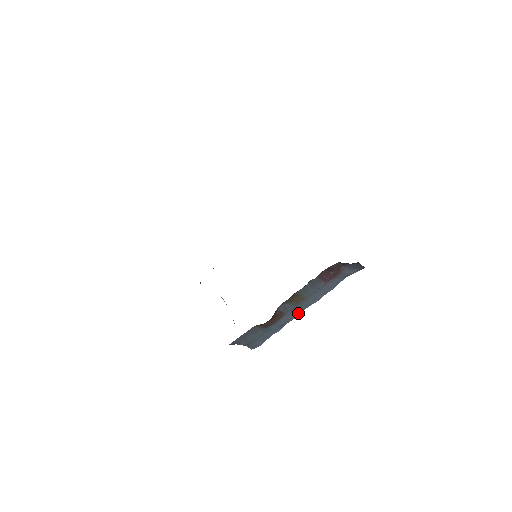
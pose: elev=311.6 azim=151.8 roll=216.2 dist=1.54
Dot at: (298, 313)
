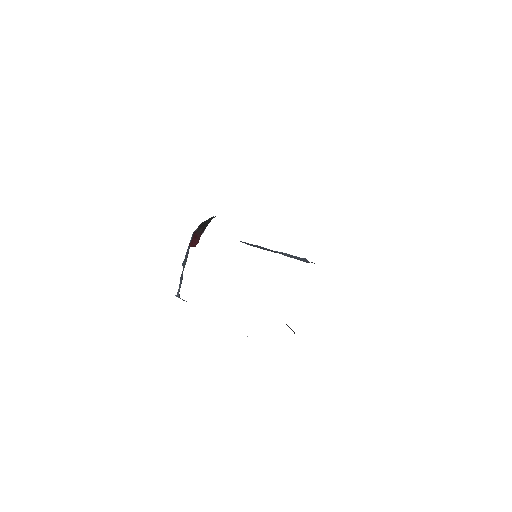
Dot at: occluded
